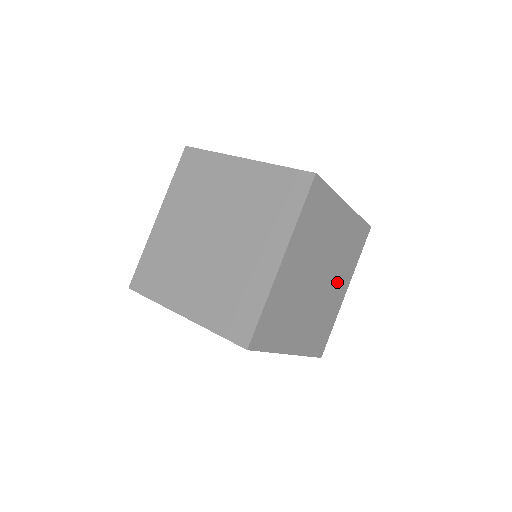
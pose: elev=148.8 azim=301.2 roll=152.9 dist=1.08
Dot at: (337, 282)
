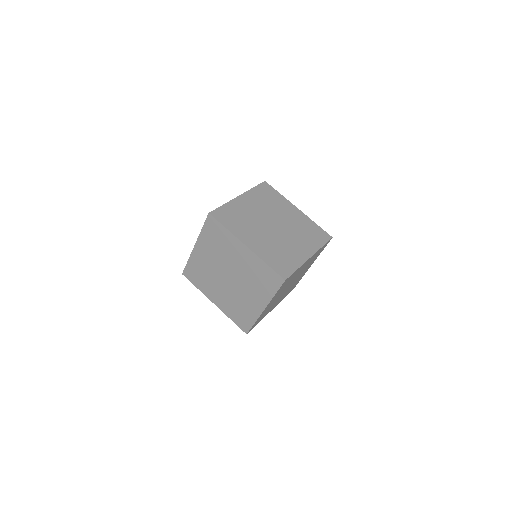
Dot at: (297, 242)
